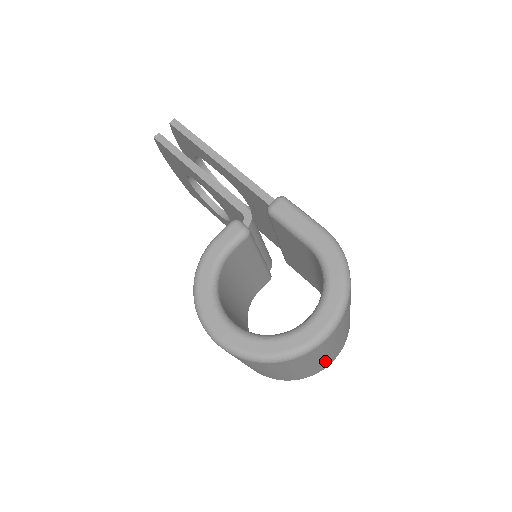
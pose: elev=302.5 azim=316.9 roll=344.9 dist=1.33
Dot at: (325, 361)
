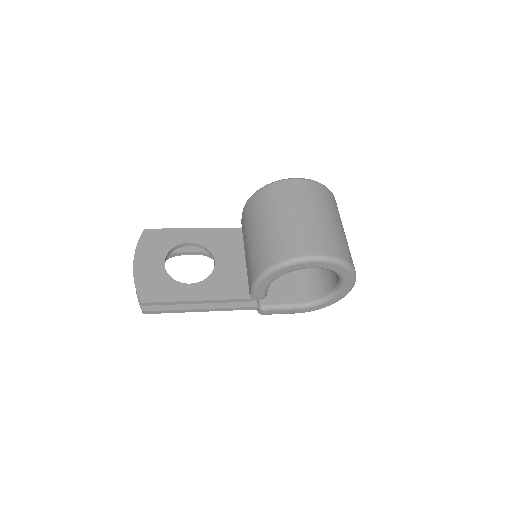
Dot at: occluded
